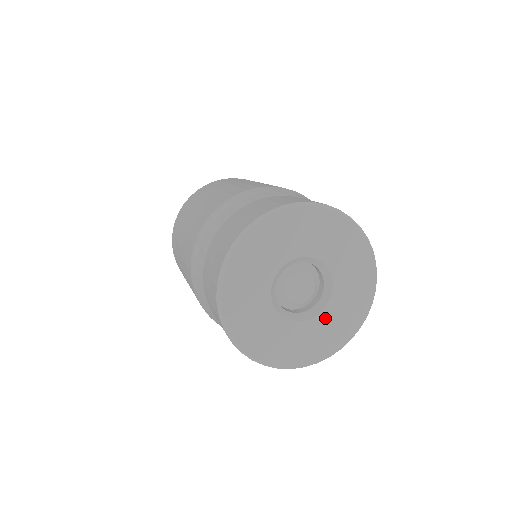
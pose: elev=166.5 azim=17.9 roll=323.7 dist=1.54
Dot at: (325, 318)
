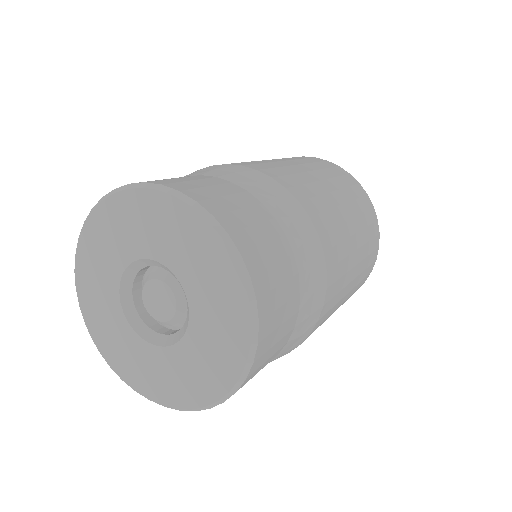
Dot at: (146, 351)
